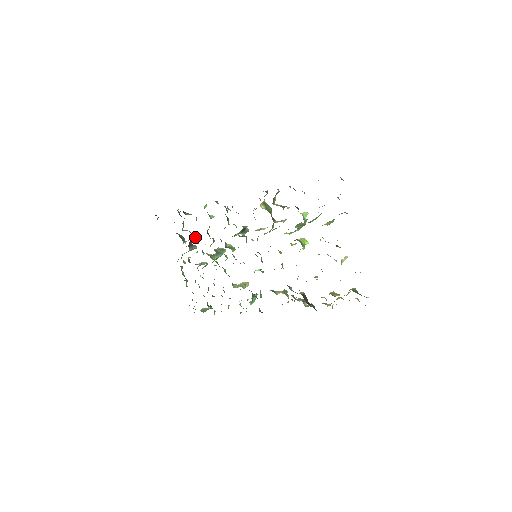
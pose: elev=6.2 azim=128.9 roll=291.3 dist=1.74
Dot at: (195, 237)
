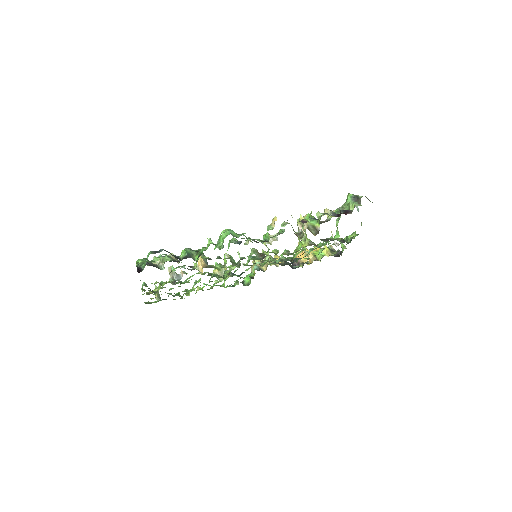
Dot at: occluded
